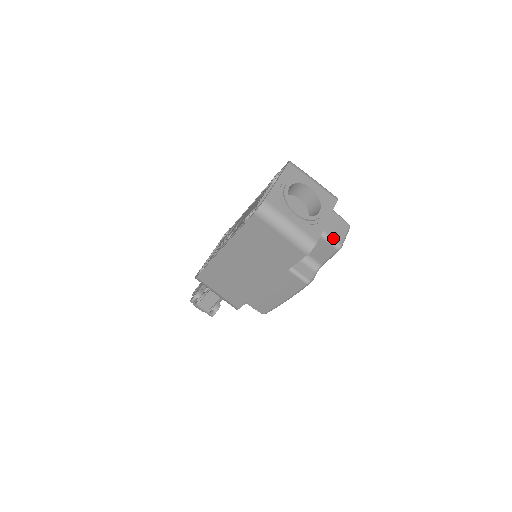
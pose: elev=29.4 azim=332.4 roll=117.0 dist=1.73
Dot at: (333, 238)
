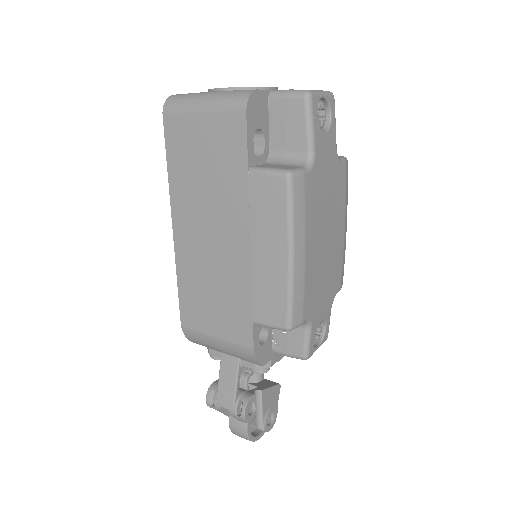
Dot at: (291, 90)
